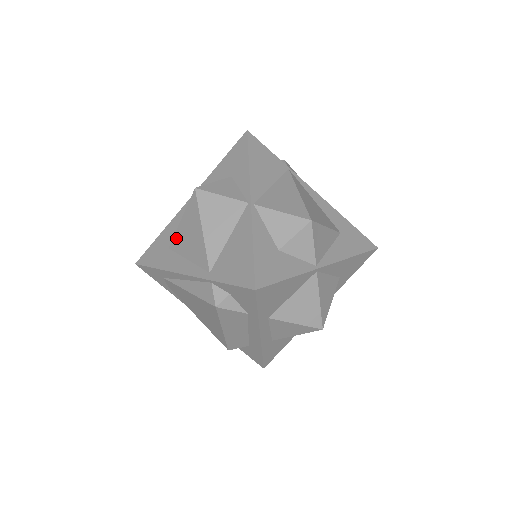
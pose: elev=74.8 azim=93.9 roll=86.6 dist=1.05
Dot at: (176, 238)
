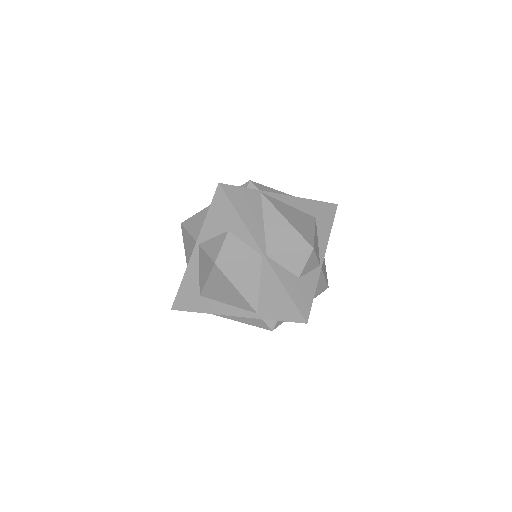
Dot at: (207, 291)
